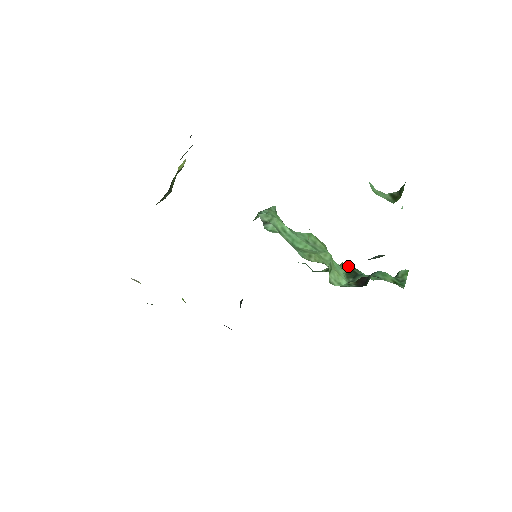
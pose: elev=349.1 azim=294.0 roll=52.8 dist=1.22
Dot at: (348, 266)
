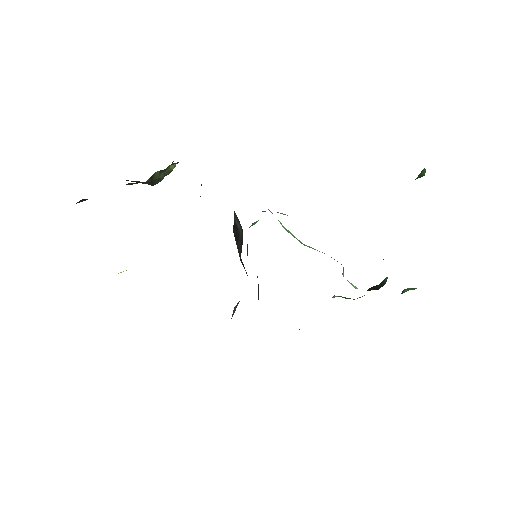
Dot at: occluded
